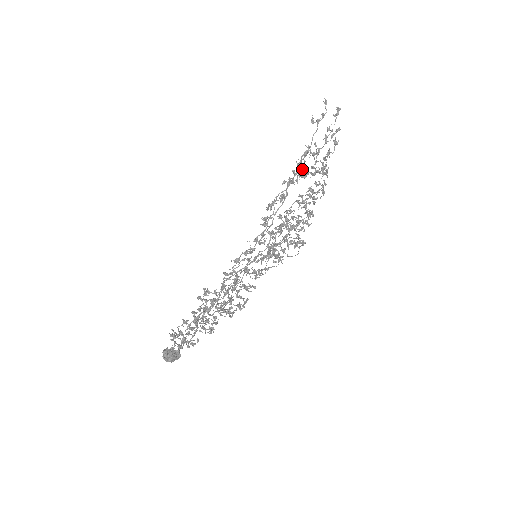
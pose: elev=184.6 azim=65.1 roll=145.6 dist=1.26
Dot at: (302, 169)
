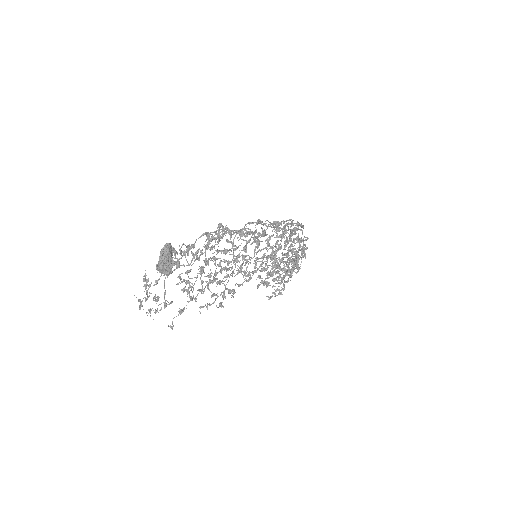
Dot at: occluded
